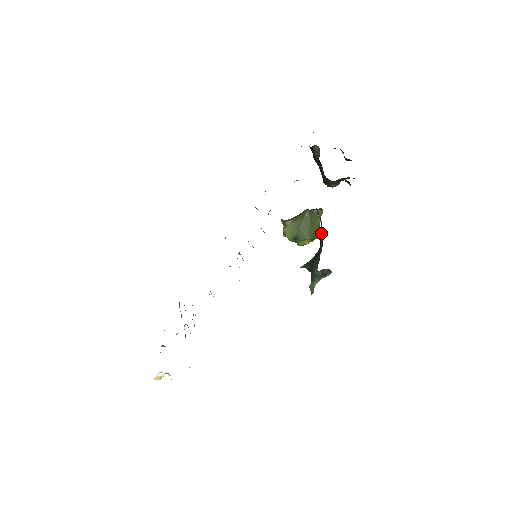
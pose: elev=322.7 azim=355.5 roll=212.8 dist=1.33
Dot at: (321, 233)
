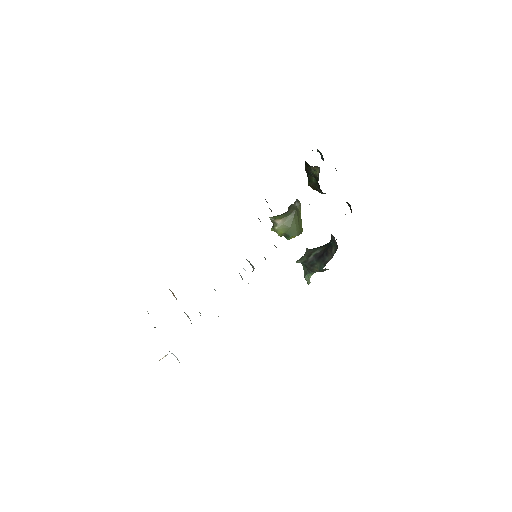
Dot at: (332, 251)
